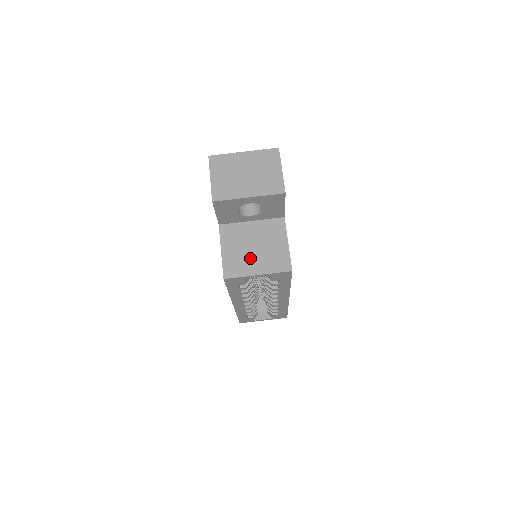
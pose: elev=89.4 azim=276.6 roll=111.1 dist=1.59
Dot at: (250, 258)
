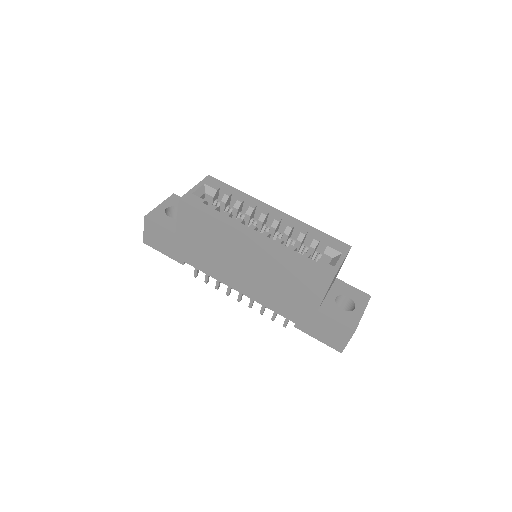
Dot at: occluded
